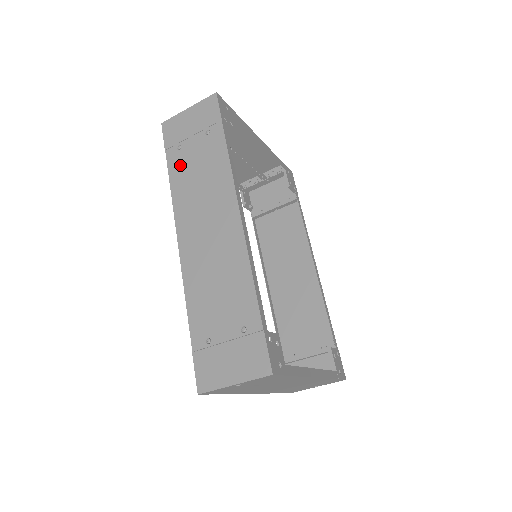
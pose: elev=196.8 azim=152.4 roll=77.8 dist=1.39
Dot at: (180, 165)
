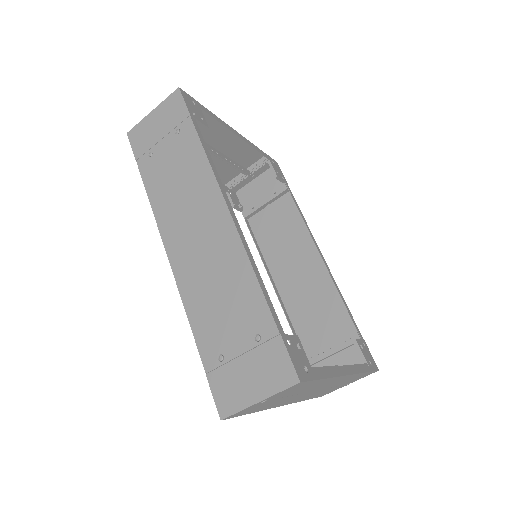
Dot at: (155, 173)
